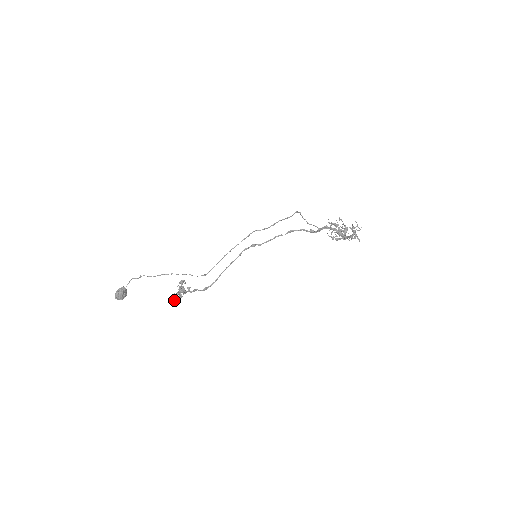
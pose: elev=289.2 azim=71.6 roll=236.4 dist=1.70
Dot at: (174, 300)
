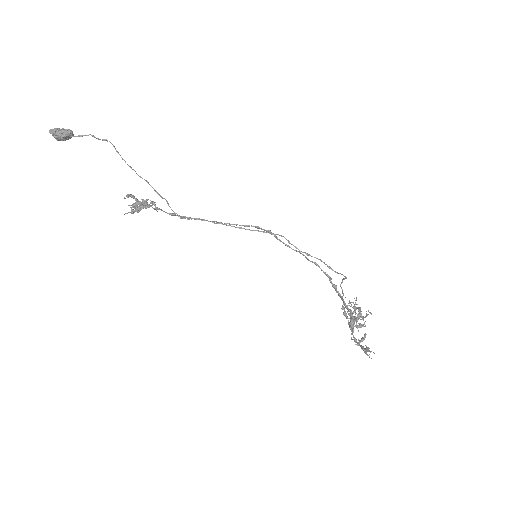
Dot at: occluded
